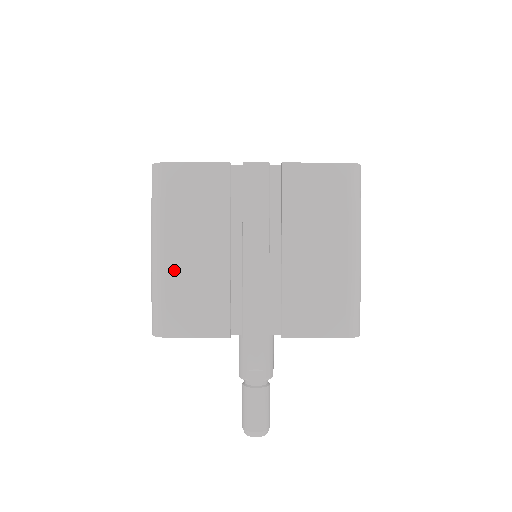
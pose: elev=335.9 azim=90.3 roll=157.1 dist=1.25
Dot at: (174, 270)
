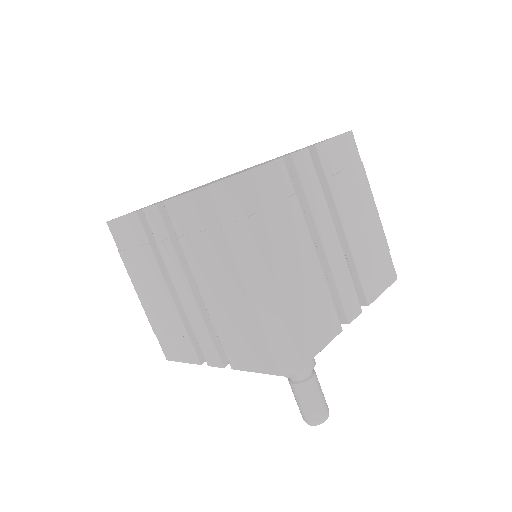
Dot at: (149, 309)
